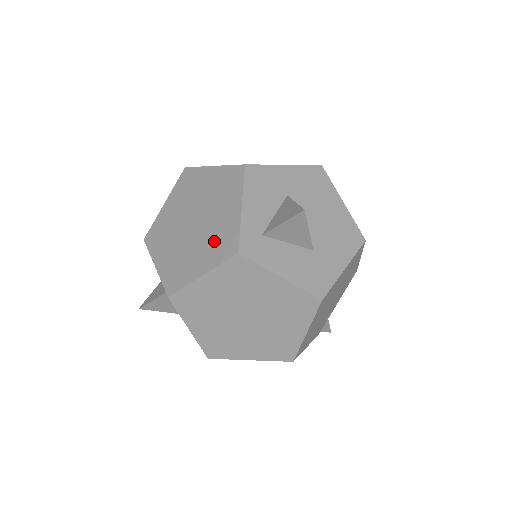
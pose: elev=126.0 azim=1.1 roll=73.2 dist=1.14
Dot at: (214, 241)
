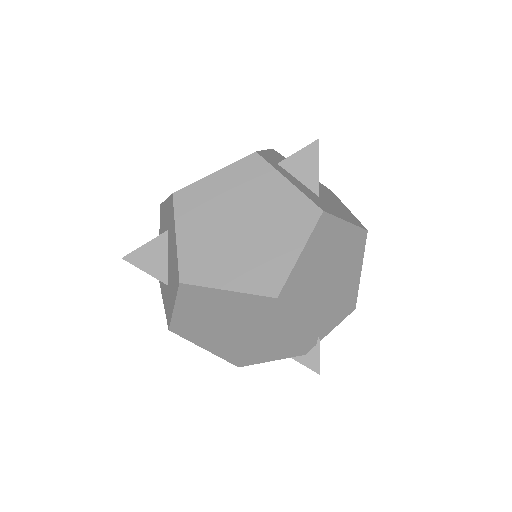
Dot at: occluded
